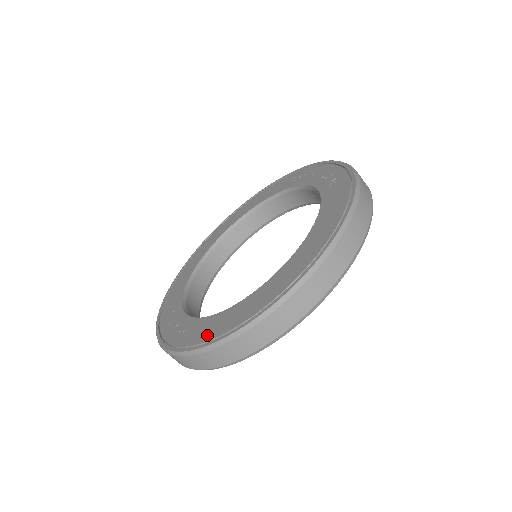
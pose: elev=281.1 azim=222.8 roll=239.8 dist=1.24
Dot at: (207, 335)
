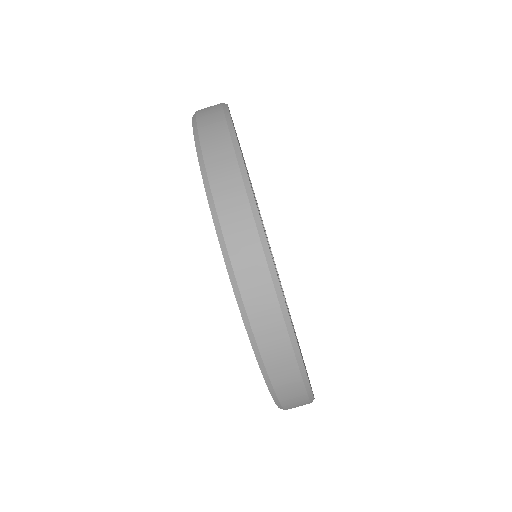
Dot at: occluded
